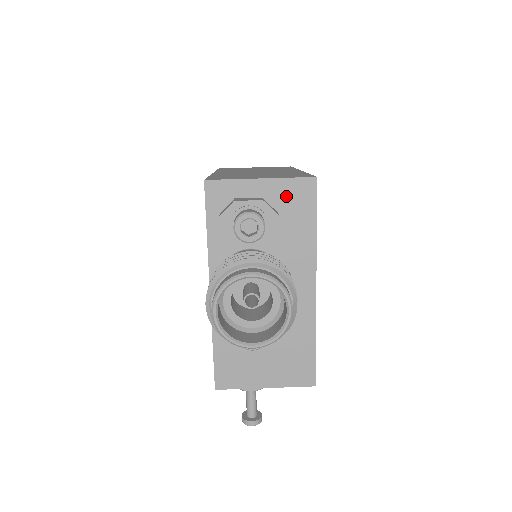
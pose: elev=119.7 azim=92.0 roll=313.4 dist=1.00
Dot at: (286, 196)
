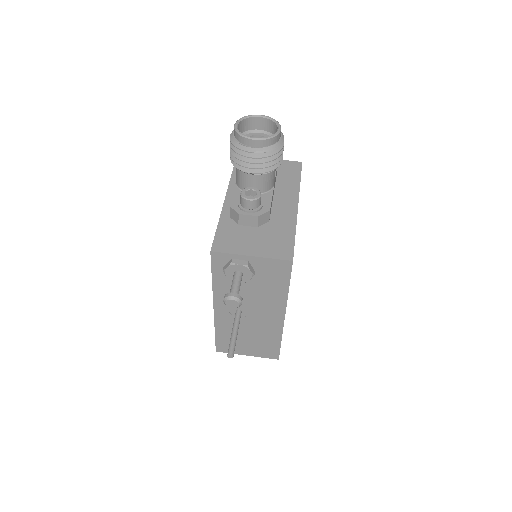
Dot at: (283, 166)
